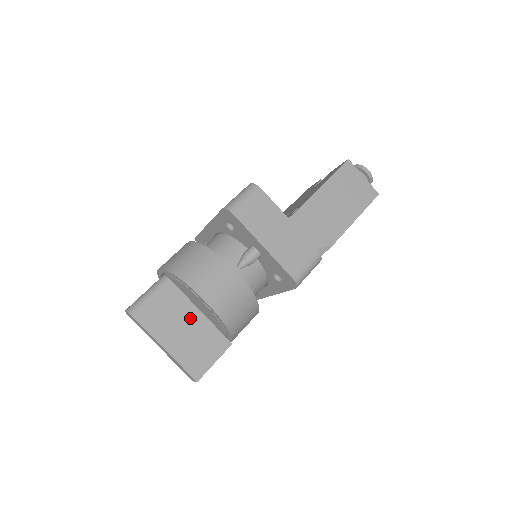
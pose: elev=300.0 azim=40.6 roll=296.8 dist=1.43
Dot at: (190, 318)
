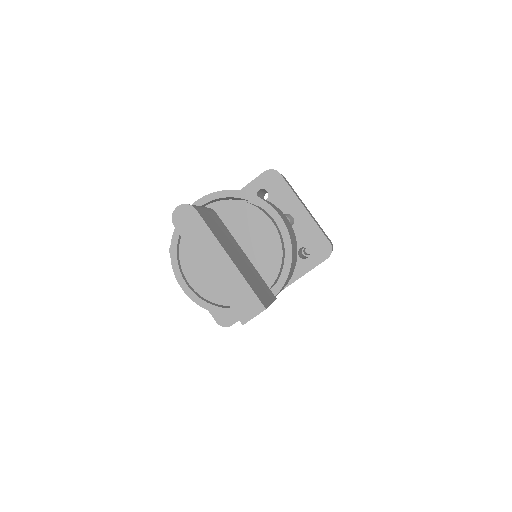
Dot at: (239, 251)
